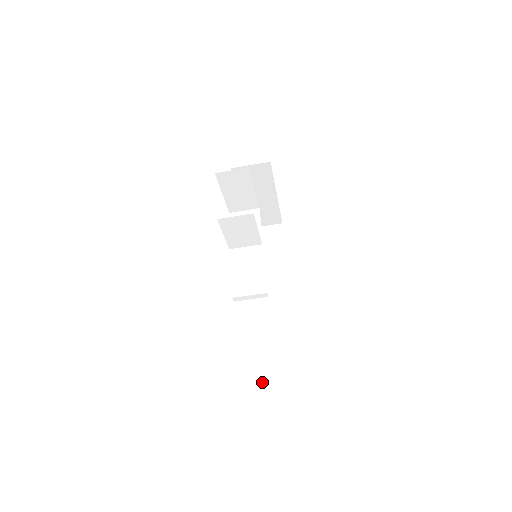
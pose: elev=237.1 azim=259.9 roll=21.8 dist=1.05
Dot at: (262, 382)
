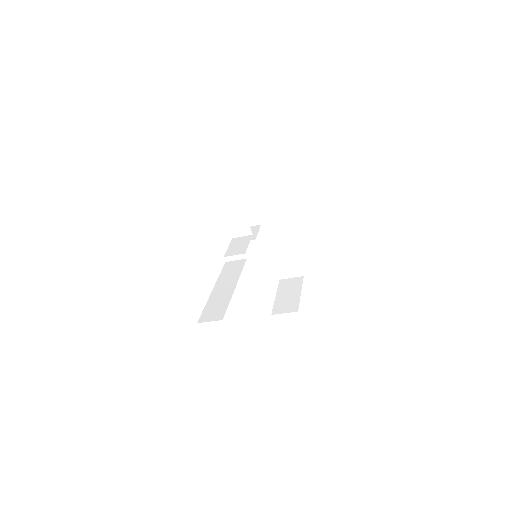
Dot at: (225, 293)
